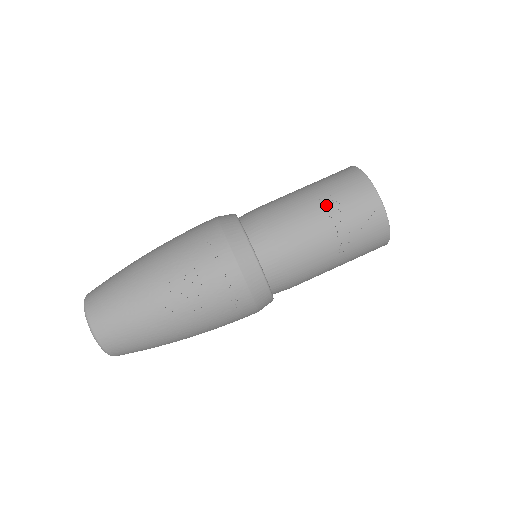
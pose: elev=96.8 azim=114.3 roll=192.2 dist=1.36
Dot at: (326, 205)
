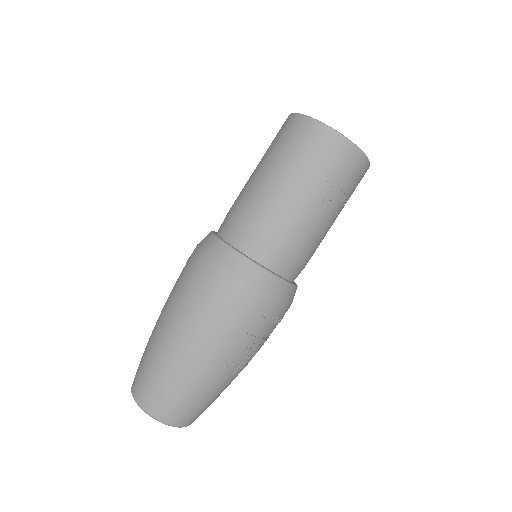
Dot at: (326, 196)
